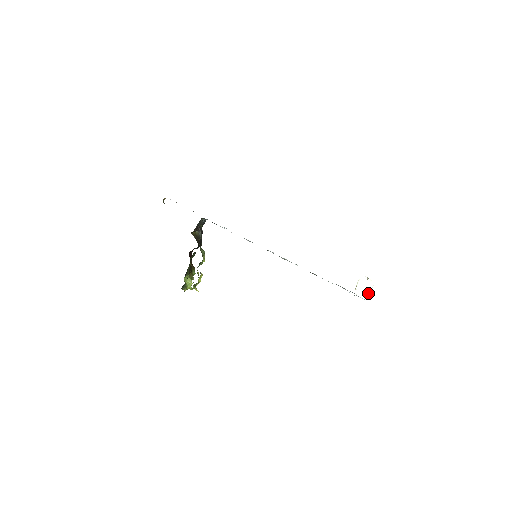
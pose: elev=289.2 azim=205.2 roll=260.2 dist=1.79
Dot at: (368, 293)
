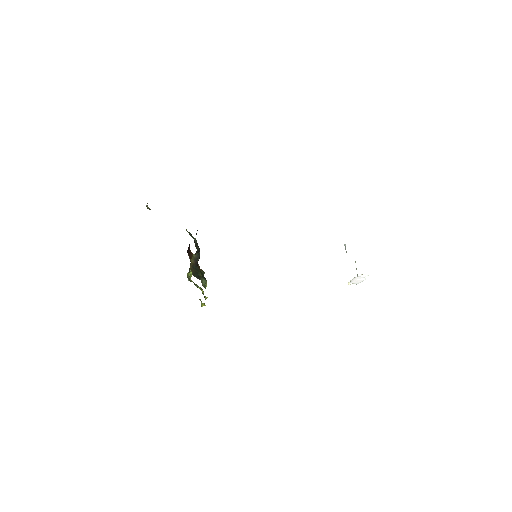
Dot at: (360, 282)
